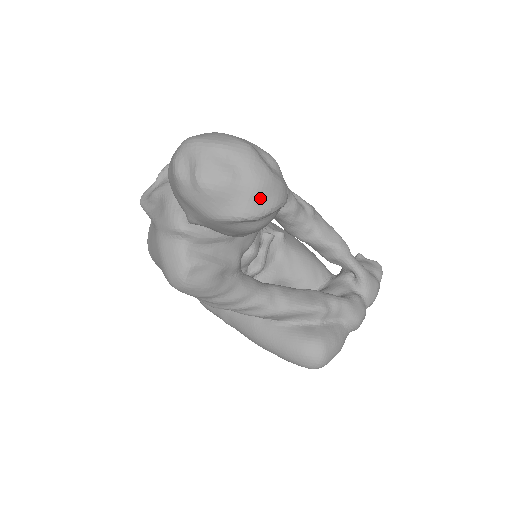
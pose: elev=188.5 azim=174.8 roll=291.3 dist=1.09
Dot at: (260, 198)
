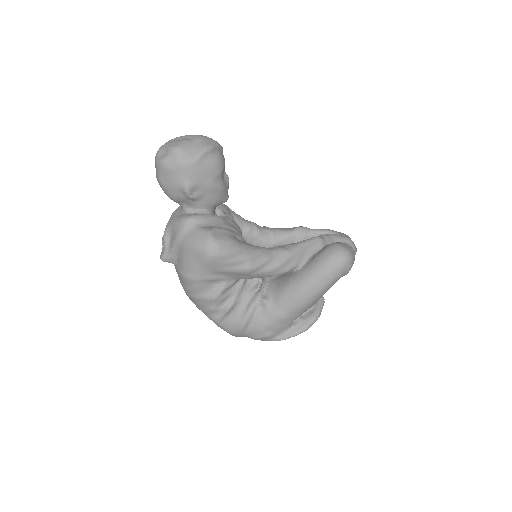
Dot at: (206, 141)
